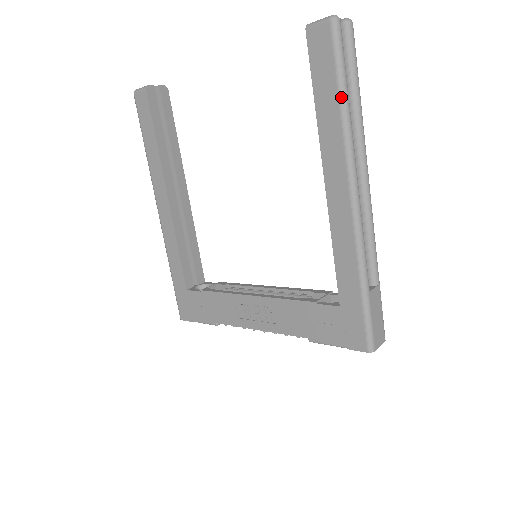
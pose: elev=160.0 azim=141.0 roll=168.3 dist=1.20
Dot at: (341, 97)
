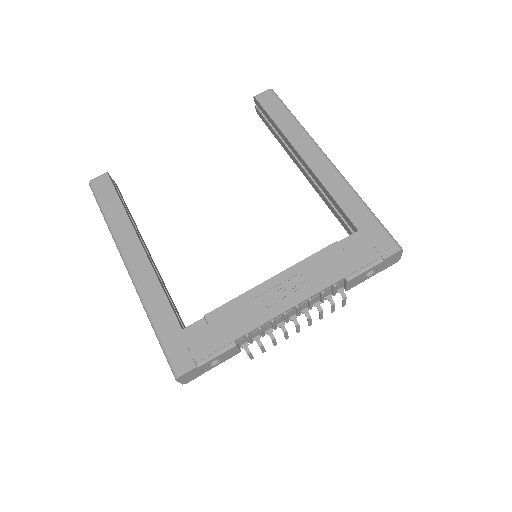
Dot at: (293, 116)
